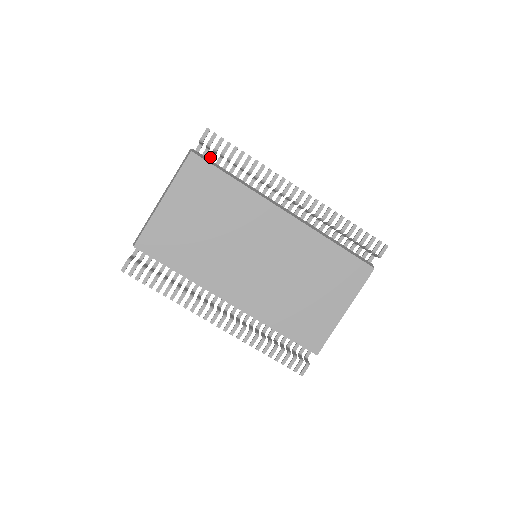
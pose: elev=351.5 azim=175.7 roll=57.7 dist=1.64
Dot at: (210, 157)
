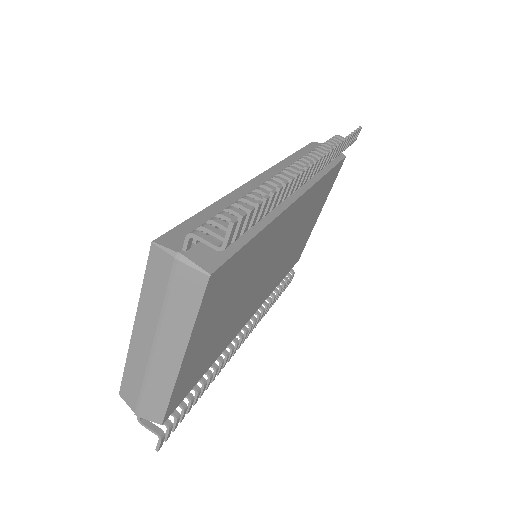
Dot at: (206, 233)
